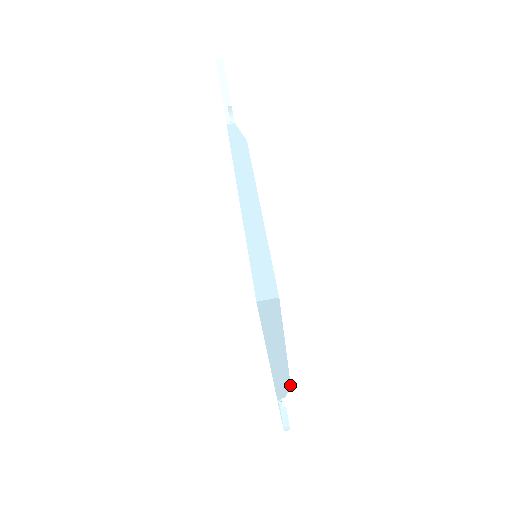
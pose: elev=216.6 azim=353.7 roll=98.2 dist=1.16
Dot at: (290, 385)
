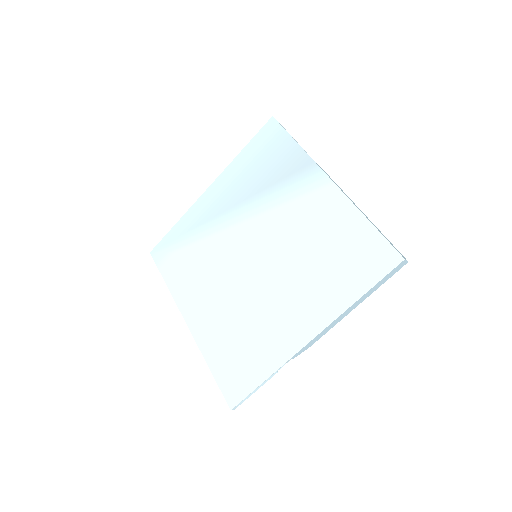
Dot at: (312, 344)
